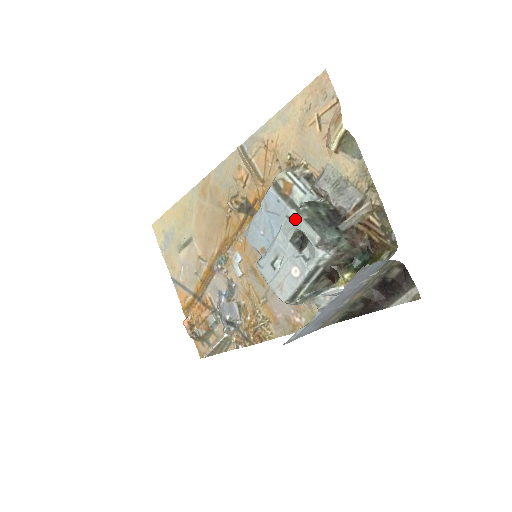
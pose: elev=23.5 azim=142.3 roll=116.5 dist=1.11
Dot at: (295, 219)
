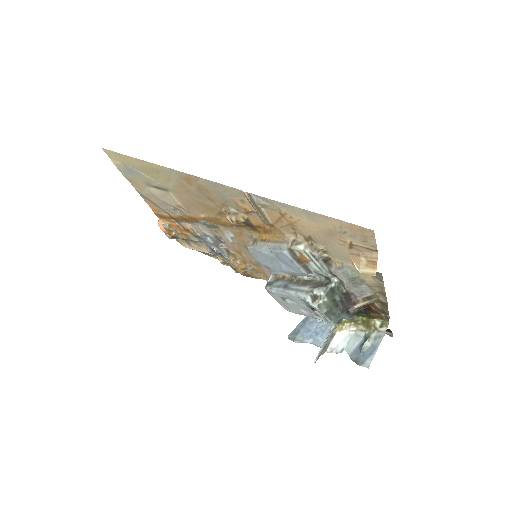
Dot at: (316, 309)
